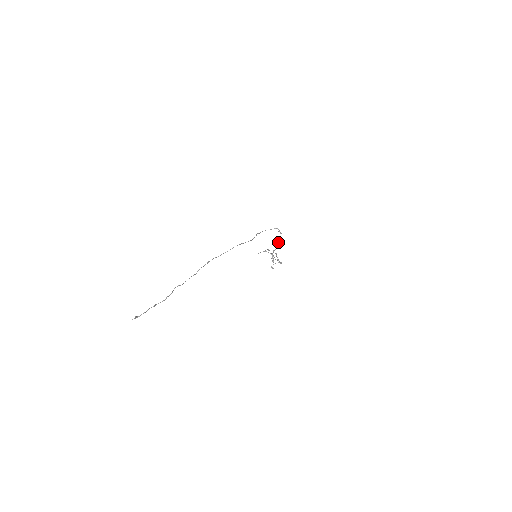
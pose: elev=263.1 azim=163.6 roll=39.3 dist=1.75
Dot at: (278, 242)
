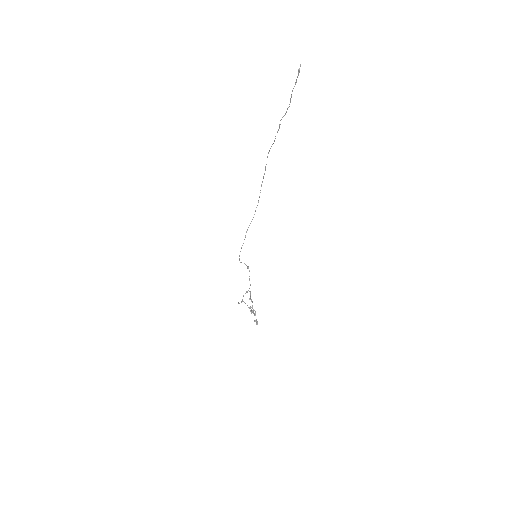
Dot at: occluded
